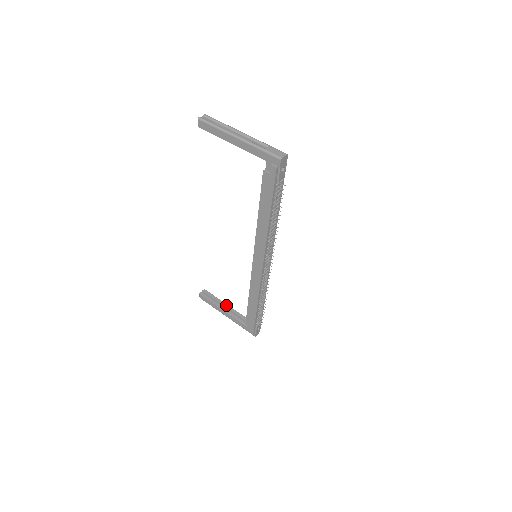
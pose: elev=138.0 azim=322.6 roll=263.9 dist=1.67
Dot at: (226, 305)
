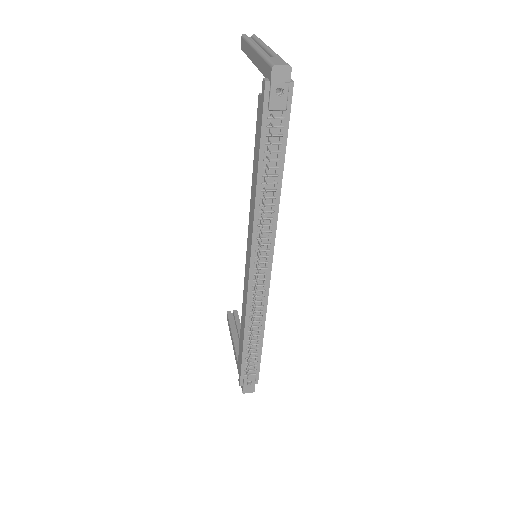
Dot at: occluded
